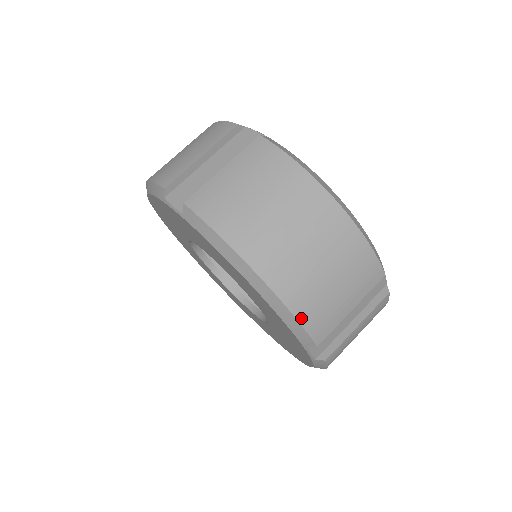
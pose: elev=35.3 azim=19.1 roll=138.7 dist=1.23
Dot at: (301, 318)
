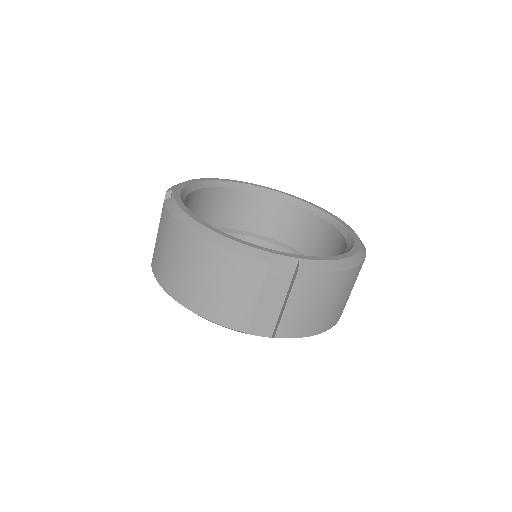
Dot at: (215, 320)
